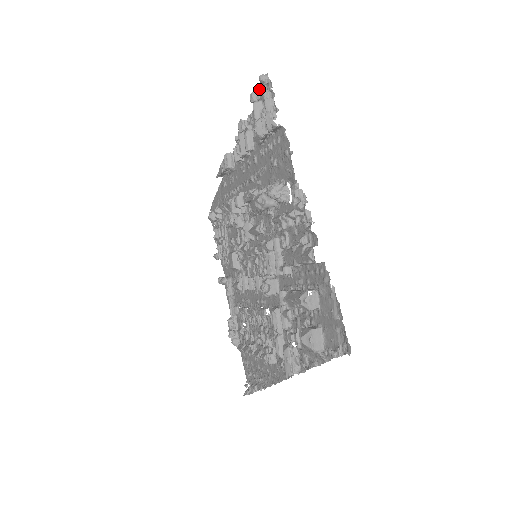
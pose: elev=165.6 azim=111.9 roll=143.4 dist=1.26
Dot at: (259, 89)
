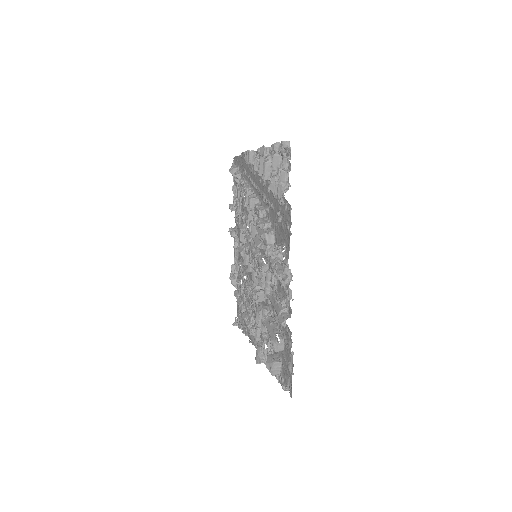
Dot at: occluded
